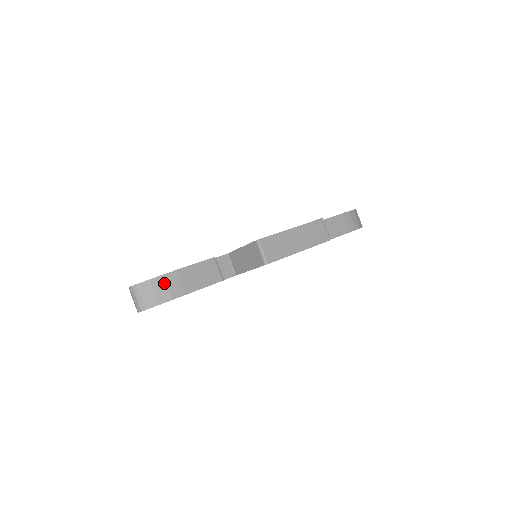
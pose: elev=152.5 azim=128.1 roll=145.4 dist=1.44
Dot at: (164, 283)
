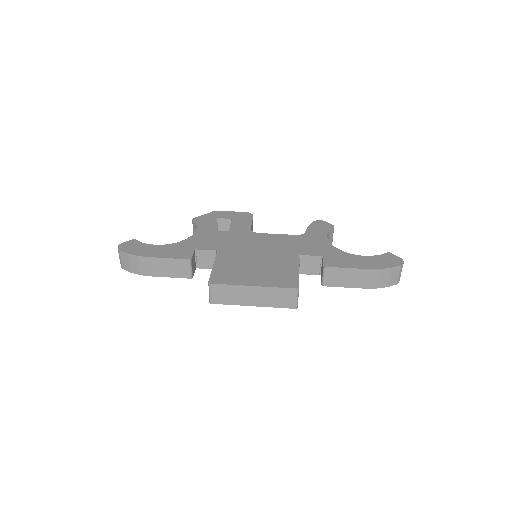
Dot at: (137, 262)
